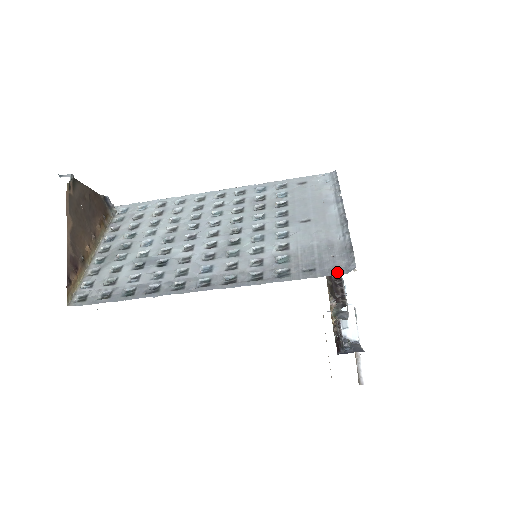
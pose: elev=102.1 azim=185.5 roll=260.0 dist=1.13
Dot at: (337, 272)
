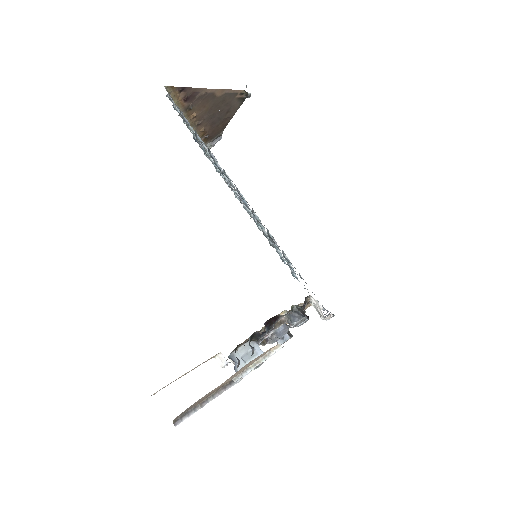
Dot at: occluded
